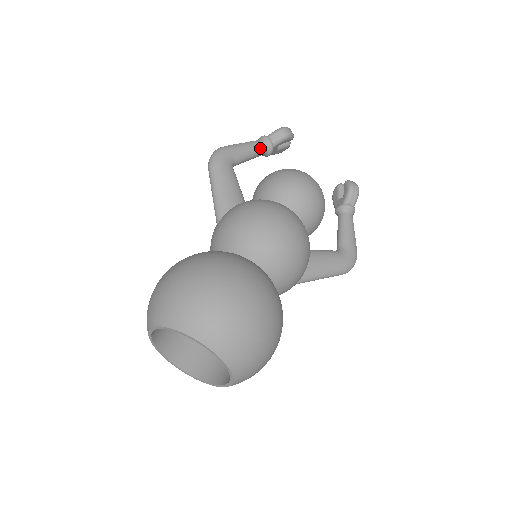
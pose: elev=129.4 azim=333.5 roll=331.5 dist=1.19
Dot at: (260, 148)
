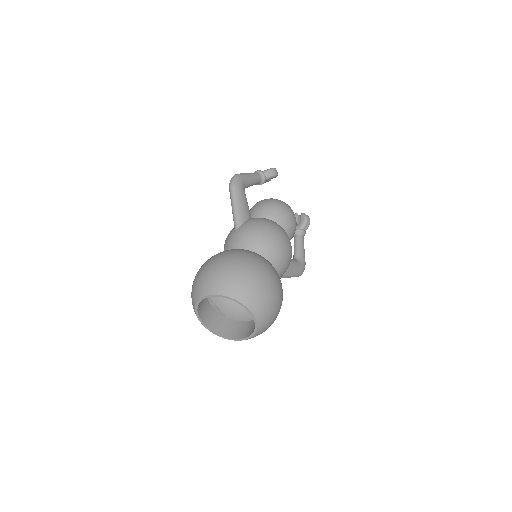
Dot at: (259, 179)
